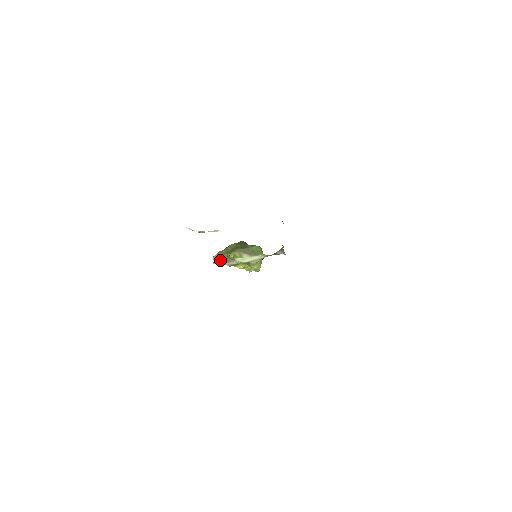
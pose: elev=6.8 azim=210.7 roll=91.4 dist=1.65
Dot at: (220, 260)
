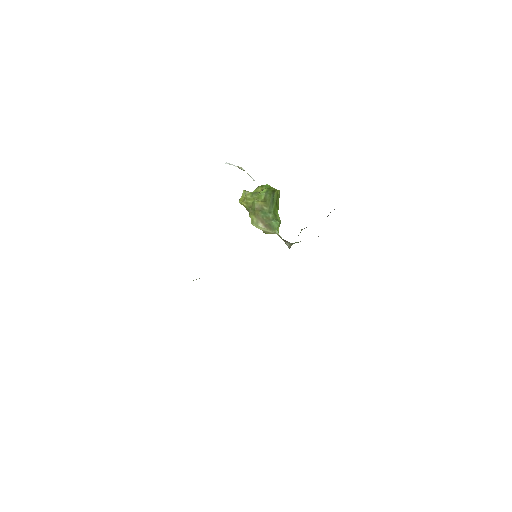
Dot at: (244, 206)
